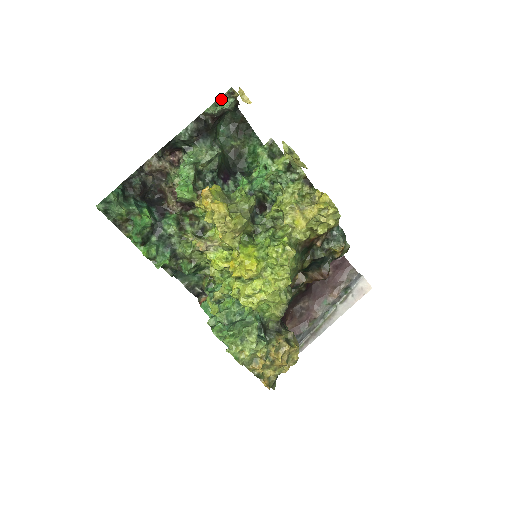
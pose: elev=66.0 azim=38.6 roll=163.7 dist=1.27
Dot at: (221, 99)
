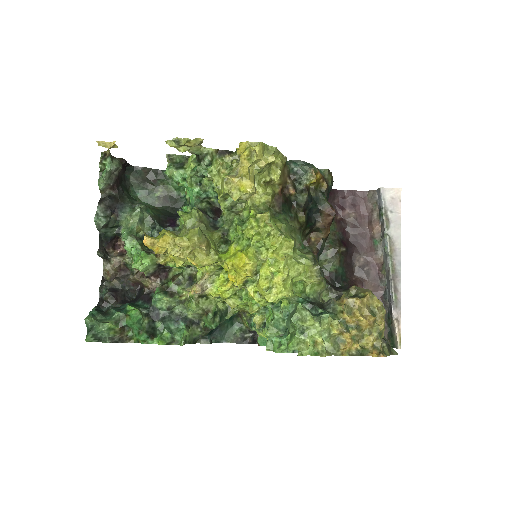
Dot at: (102, 168)
